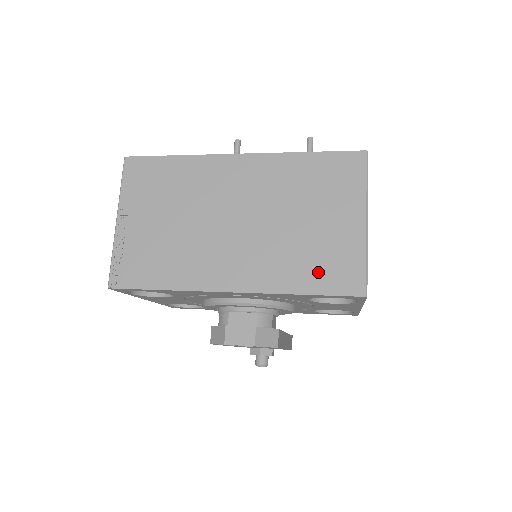
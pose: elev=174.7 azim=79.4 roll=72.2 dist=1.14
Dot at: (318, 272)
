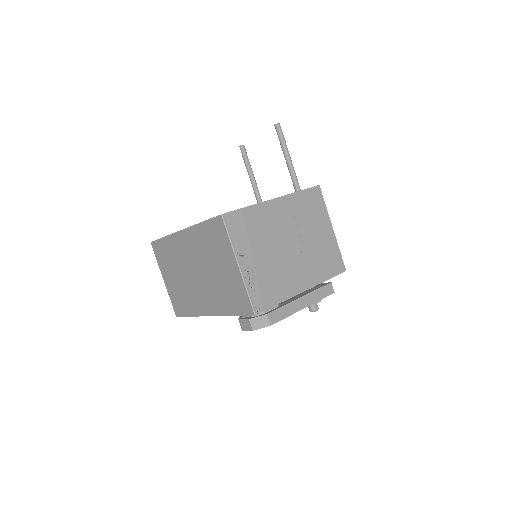
Dot at: (232, 301)
